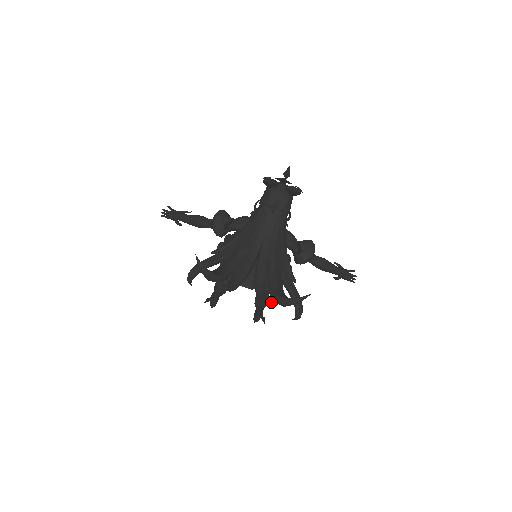
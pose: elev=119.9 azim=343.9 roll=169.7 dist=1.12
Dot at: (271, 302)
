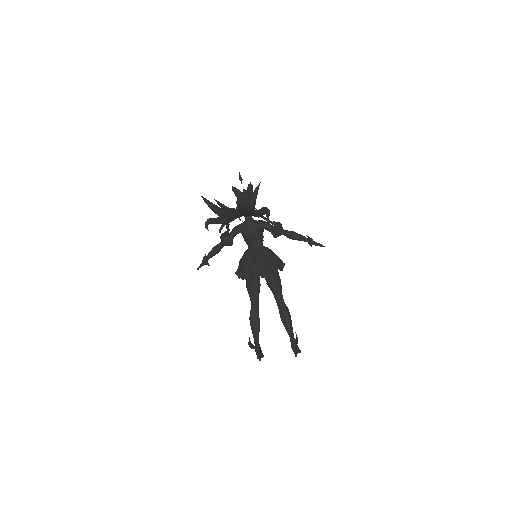
Dot at: (243, 195)
